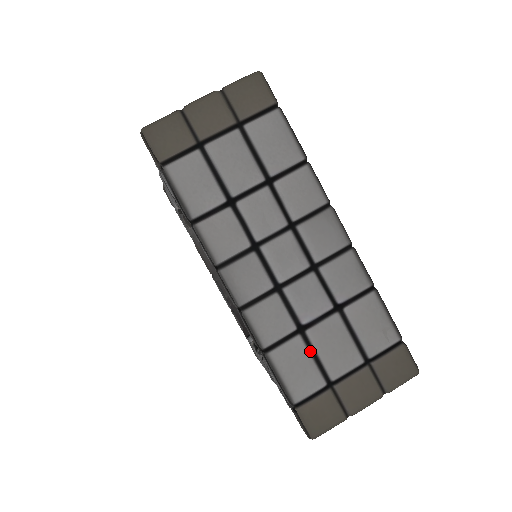
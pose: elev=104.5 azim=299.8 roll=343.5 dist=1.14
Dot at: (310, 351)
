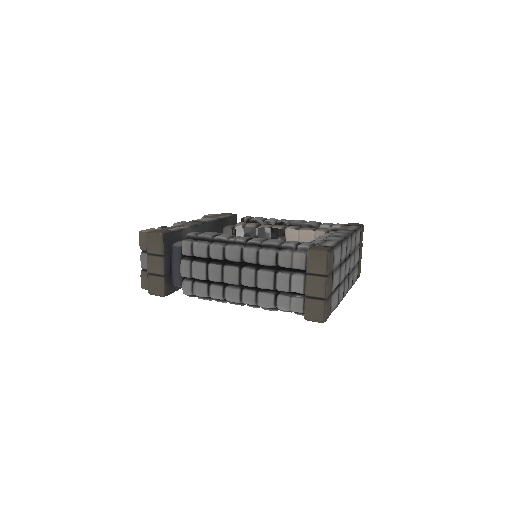
Dot at: (355, 268)
